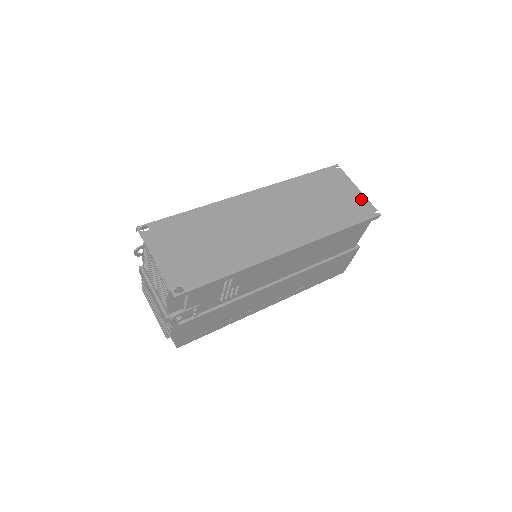
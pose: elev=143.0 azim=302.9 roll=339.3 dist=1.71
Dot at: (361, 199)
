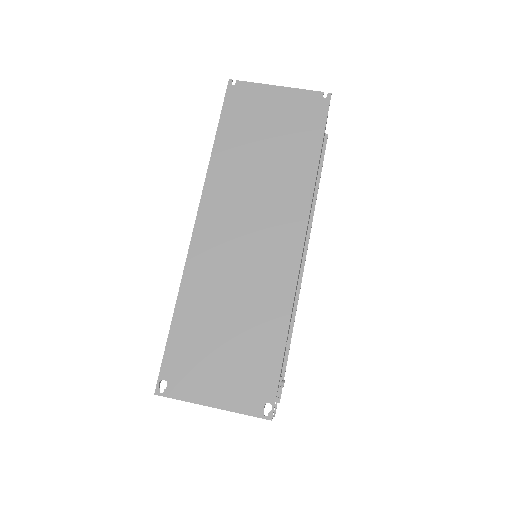
Dot at: (296, 97)
